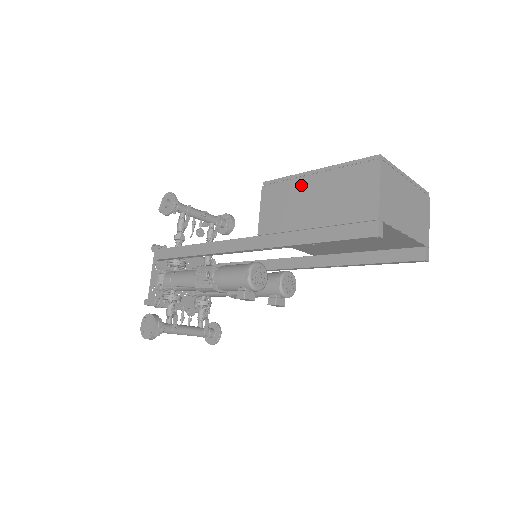
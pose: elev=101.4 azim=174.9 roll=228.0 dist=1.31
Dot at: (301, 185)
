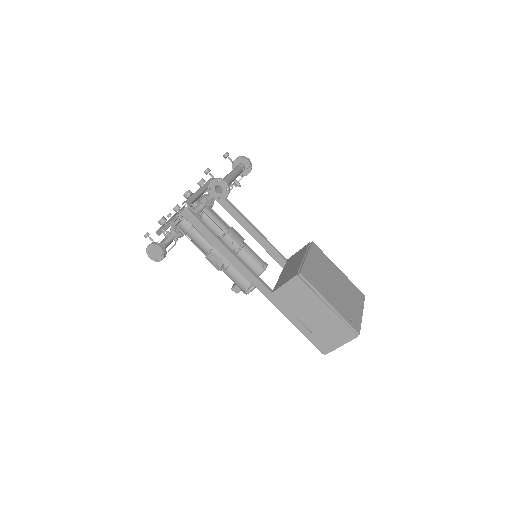
Dot at: (316, 302)
